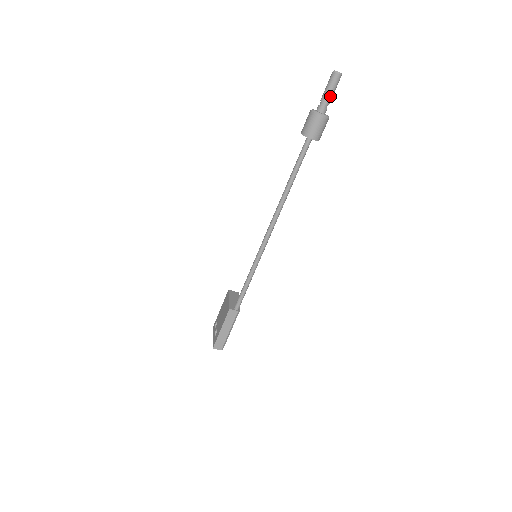
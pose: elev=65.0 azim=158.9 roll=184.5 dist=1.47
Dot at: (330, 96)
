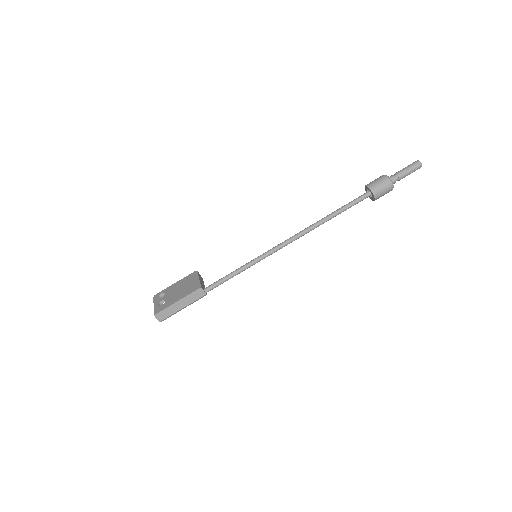
Dot at: (405, 175)
